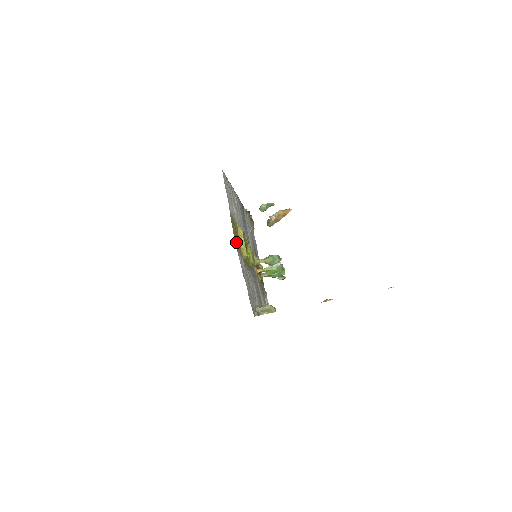
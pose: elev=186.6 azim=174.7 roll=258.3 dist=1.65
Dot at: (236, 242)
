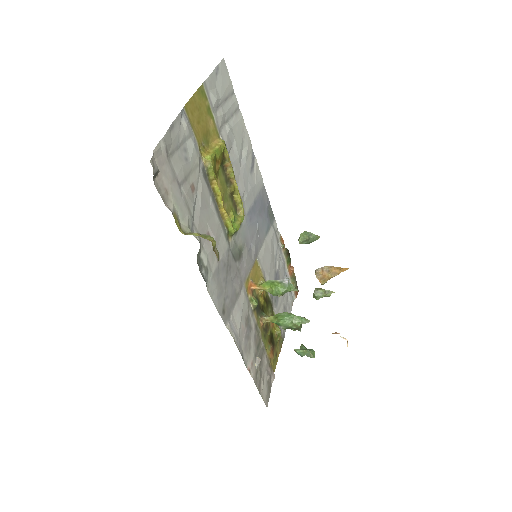
Dot at: (193, 113)
